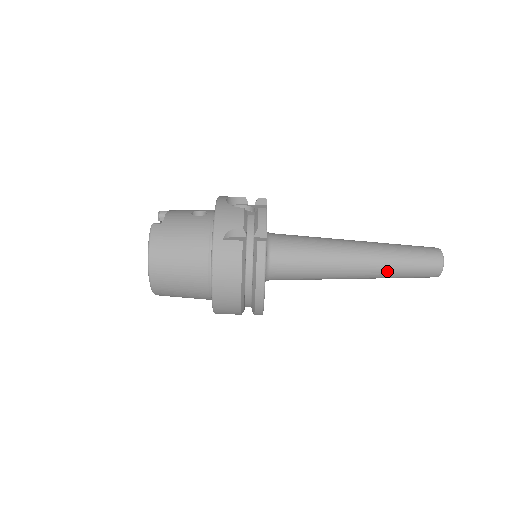
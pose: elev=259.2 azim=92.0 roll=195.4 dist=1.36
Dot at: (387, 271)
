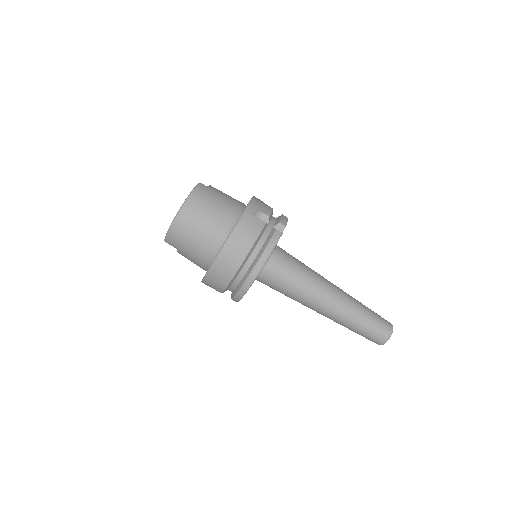
Dot at: (350, 316)
